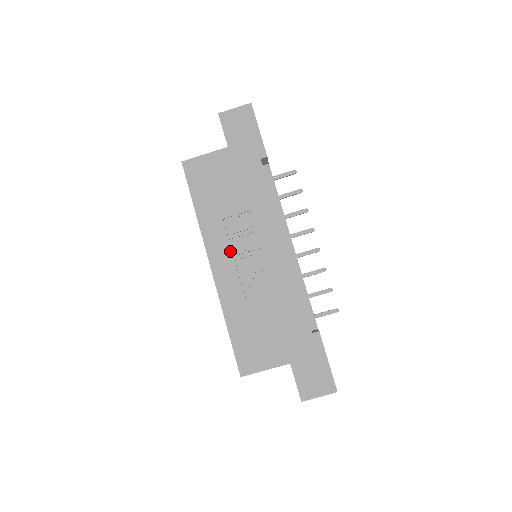
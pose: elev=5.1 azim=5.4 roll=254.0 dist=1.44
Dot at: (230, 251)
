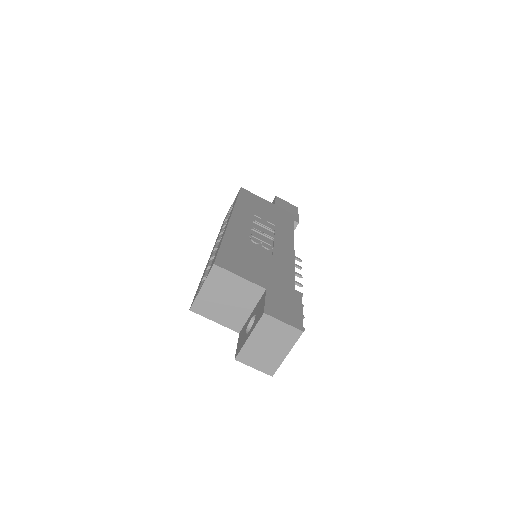
Dot at: (250, 224)
